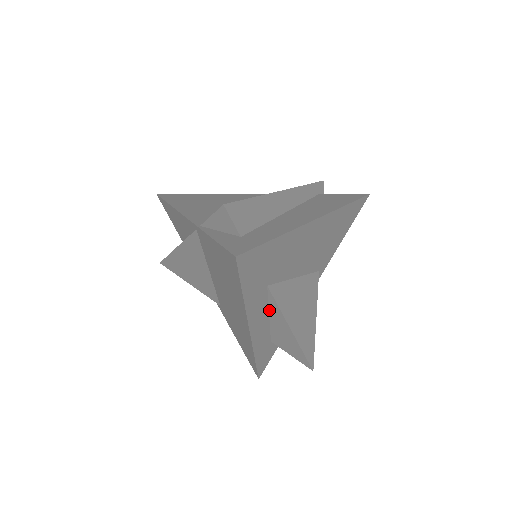
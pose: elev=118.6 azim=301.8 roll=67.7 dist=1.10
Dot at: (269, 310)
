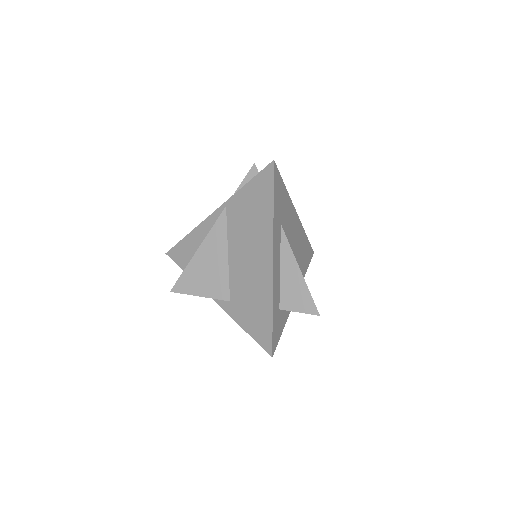
Dot at: (280, 257)
